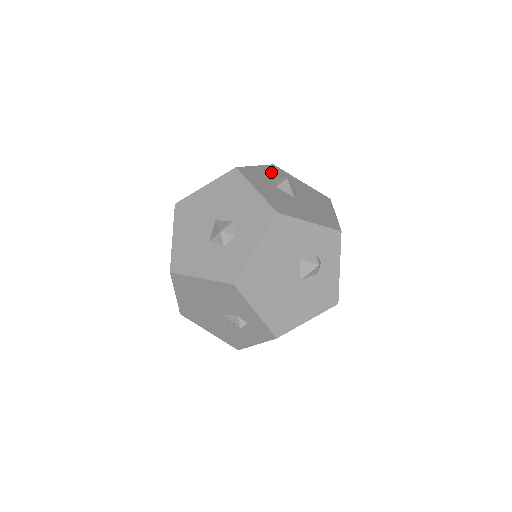
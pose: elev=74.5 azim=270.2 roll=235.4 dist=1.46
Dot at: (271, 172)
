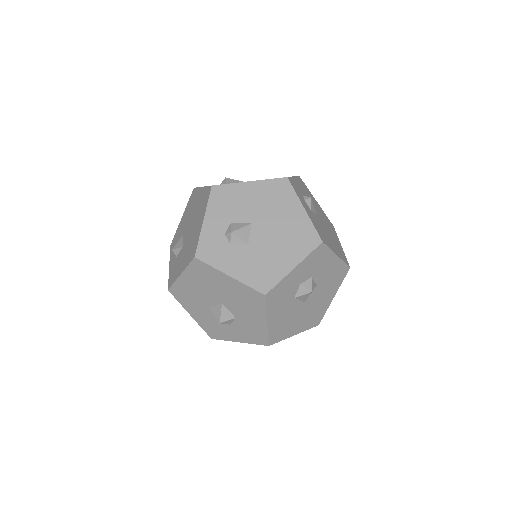
Dot at: (307, 267)
